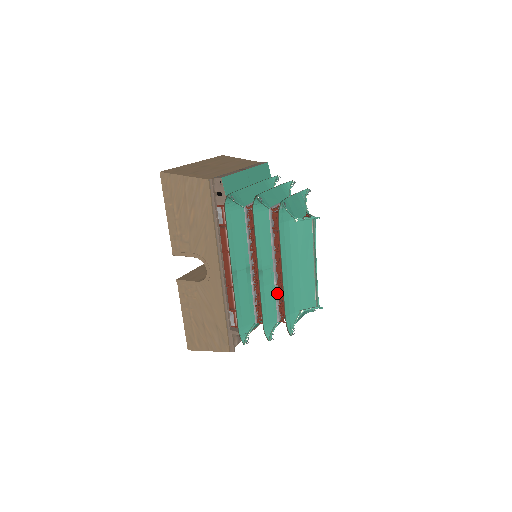
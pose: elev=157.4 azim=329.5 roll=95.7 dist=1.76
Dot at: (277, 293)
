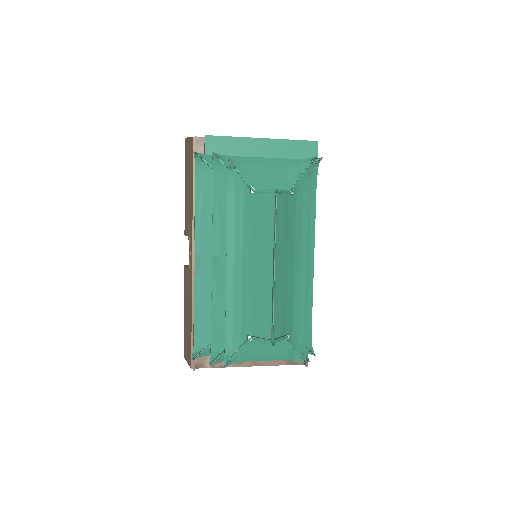
Dot at: occluded
